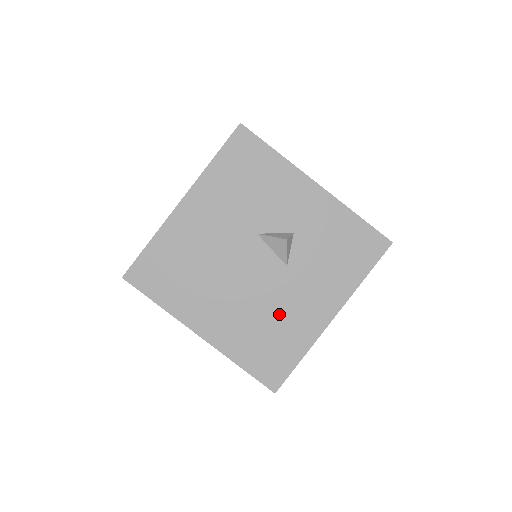
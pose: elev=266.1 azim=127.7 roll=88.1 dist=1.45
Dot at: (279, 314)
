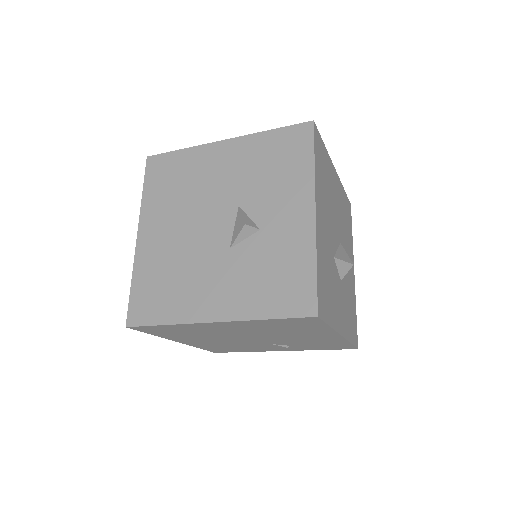
Dot at: (188, 276)
